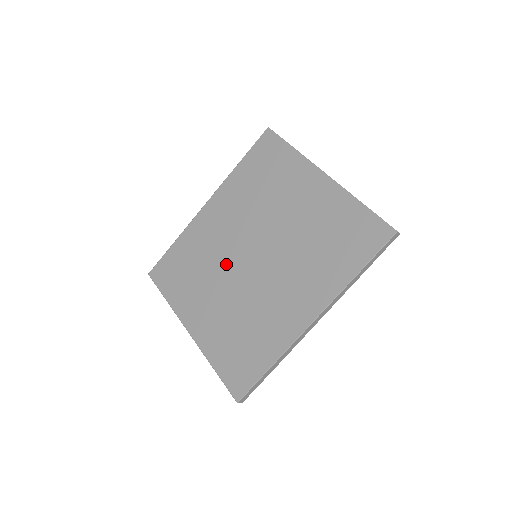
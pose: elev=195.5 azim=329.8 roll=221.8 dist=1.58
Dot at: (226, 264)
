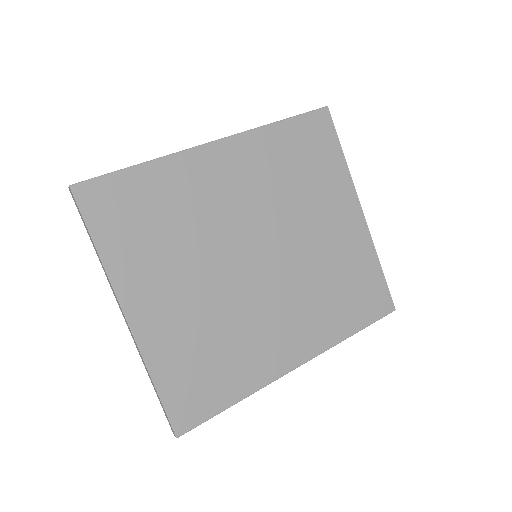
Dot at: (219, 248)
